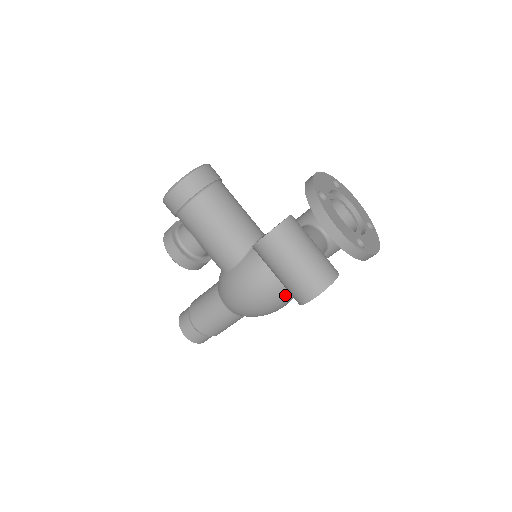
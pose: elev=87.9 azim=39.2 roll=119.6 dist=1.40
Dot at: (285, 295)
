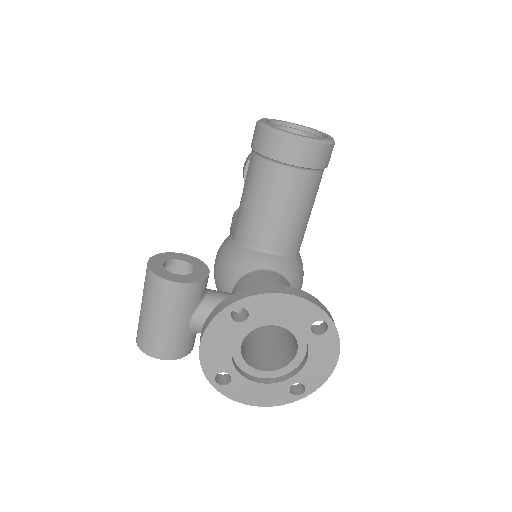
Dot at: occluded
